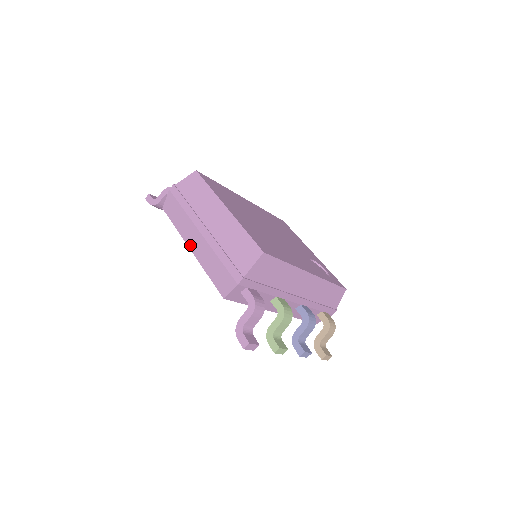
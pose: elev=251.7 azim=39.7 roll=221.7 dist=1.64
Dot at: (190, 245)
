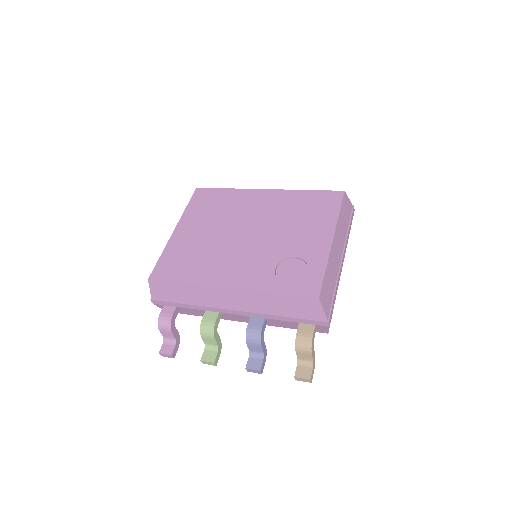
Dot at: occluded
